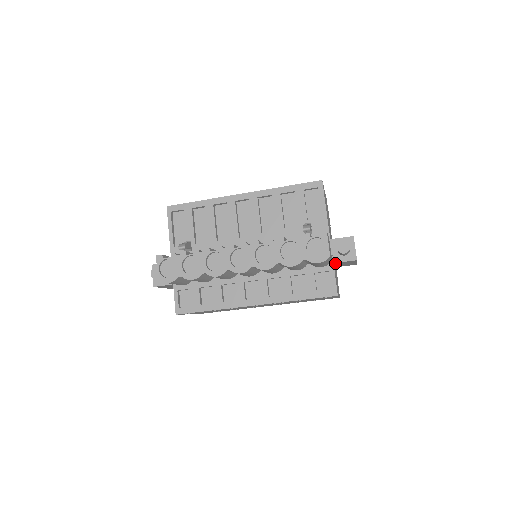
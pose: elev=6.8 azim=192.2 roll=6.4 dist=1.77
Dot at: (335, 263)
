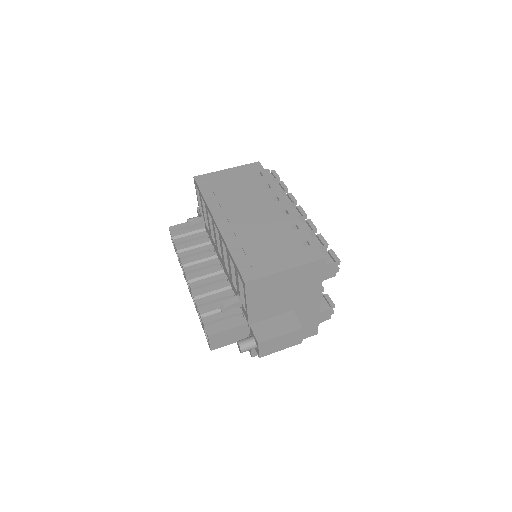
Dot at: occluded
